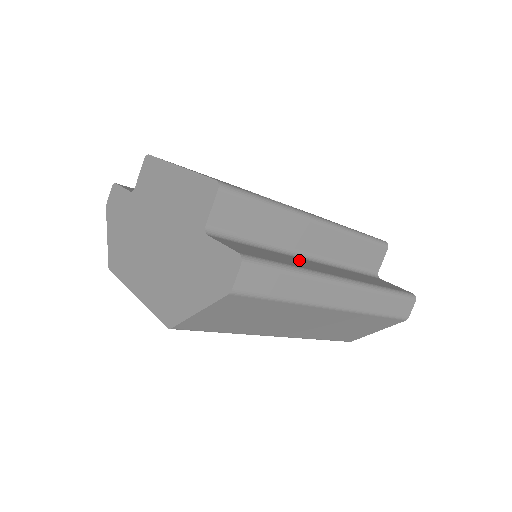
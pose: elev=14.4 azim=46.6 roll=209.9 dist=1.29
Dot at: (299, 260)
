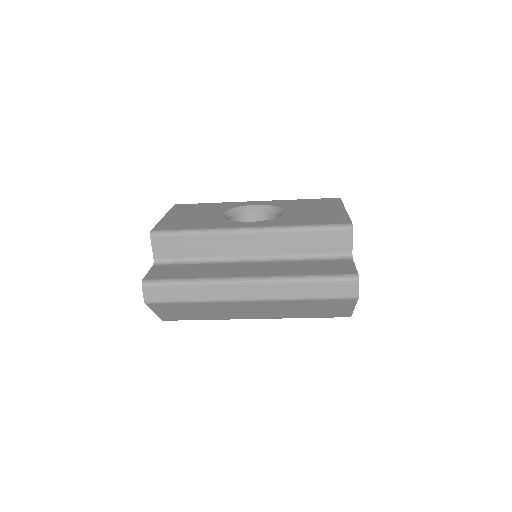
Dot at: (227, 266)
